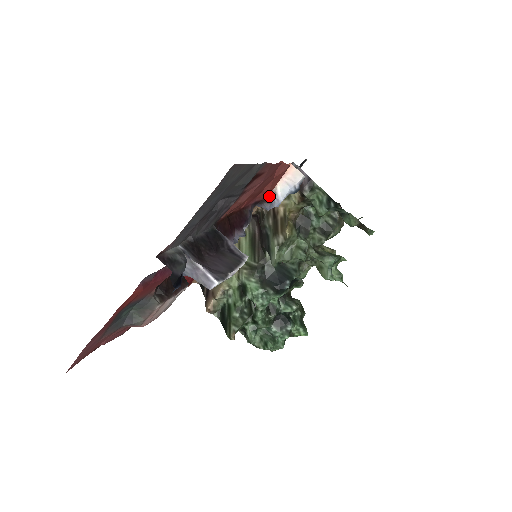
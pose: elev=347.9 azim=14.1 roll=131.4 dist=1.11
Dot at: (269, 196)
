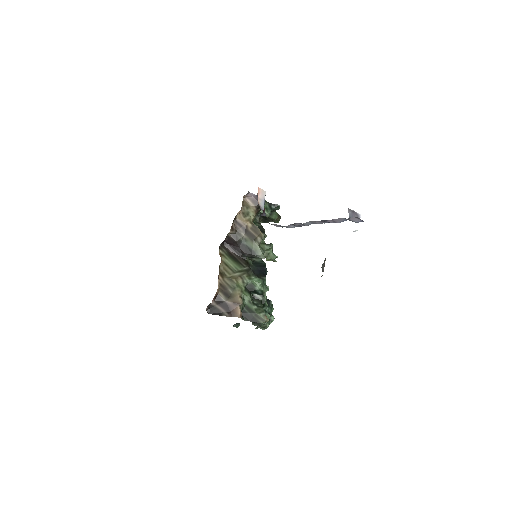
Dot at: occluded
